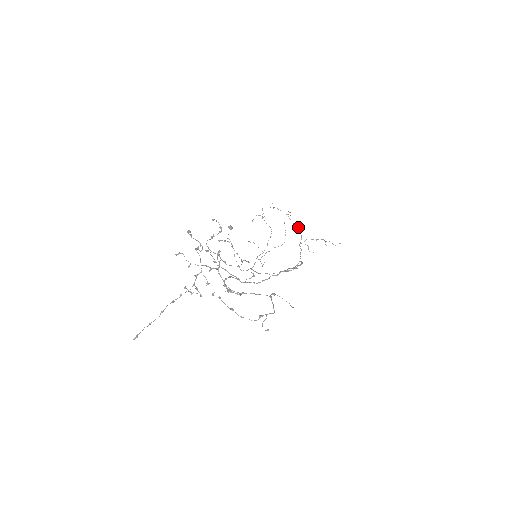
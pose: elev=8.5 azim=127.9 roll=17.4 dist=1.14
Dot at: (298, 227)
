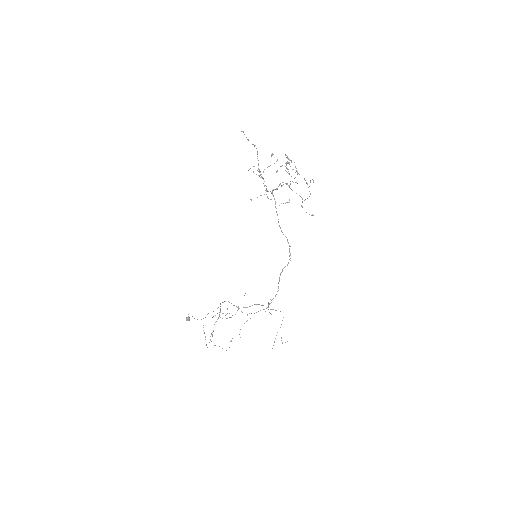
Dot at: (263, 309)
